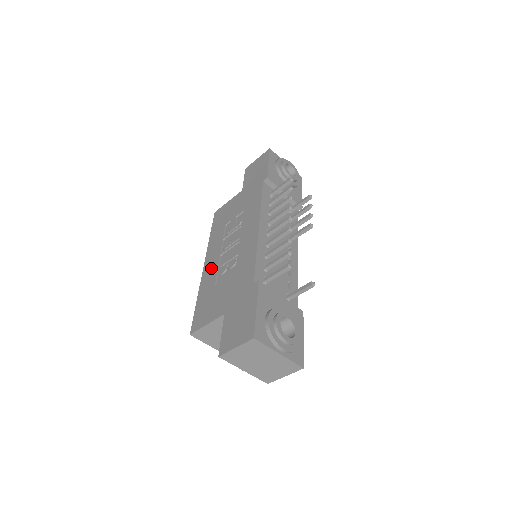
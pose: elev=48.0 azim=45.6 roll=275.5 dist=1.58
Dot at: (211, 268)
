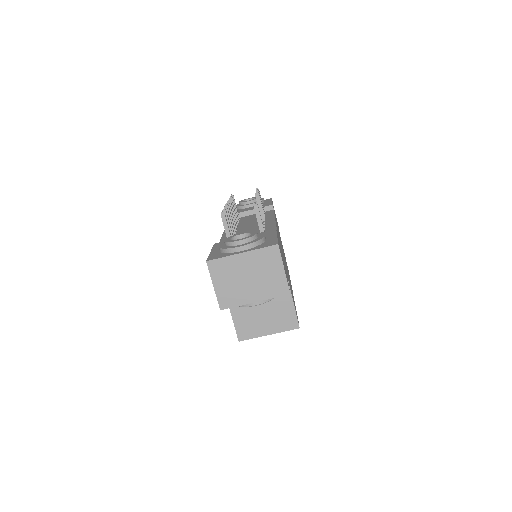
Dot at: occluded
